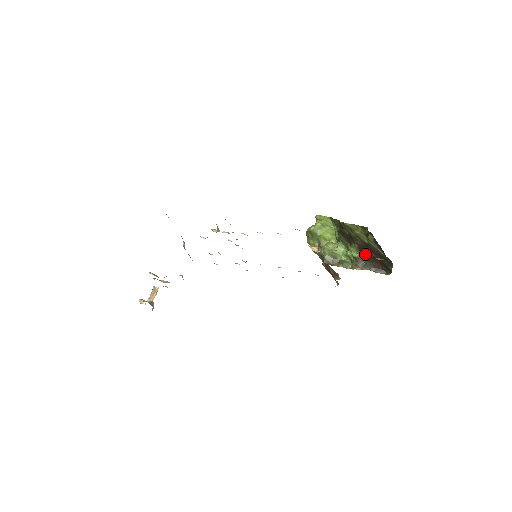
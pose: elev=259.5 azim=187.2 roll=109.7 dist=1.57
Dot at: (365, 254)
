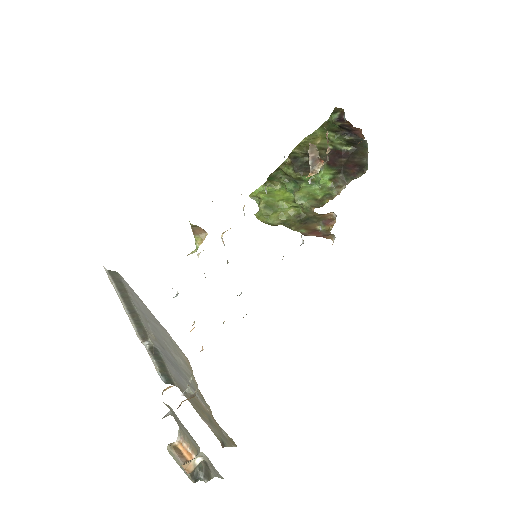
Dot at: (336, 167)
